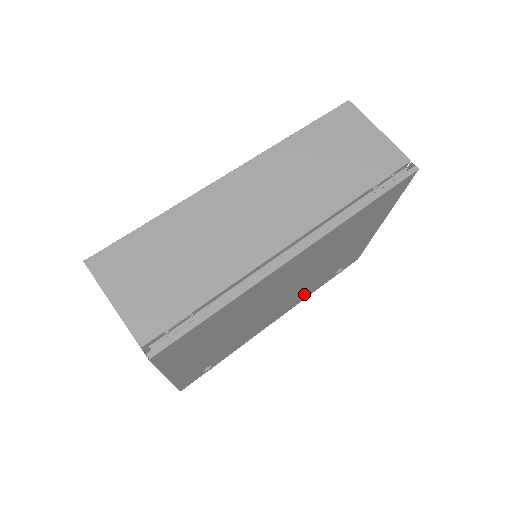
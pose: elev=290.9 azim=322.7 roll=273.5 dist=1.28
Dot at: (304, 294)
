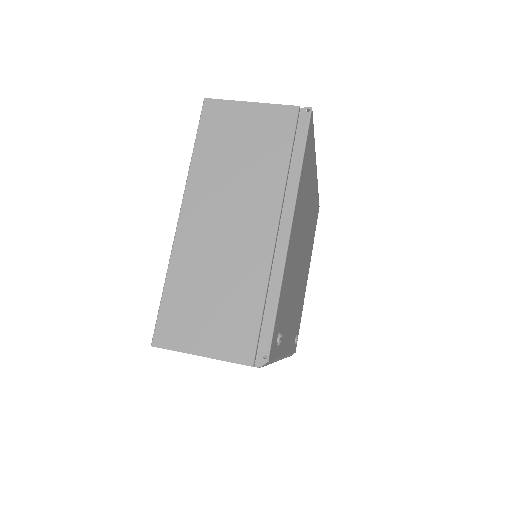
Dot at: (293, 329)
